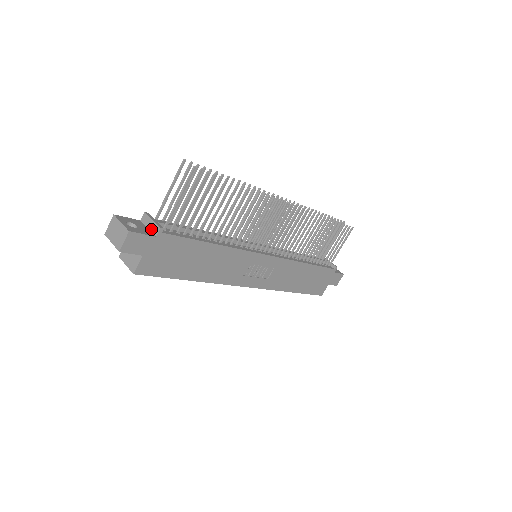
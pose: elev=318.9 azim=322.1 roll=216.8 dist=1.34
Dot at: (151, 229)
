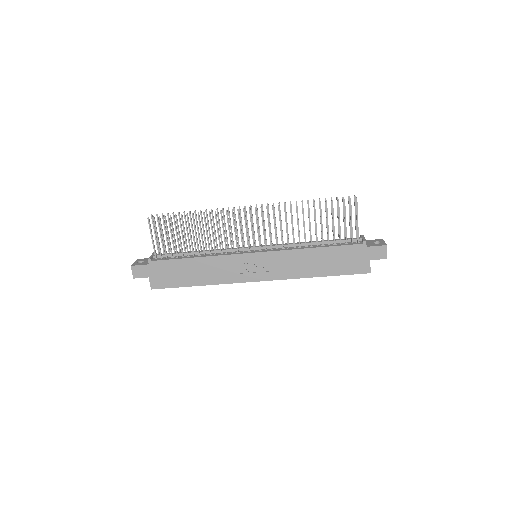
Dot at: occluded
